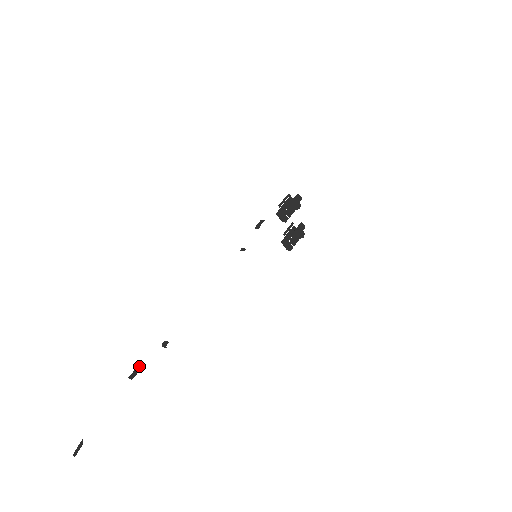
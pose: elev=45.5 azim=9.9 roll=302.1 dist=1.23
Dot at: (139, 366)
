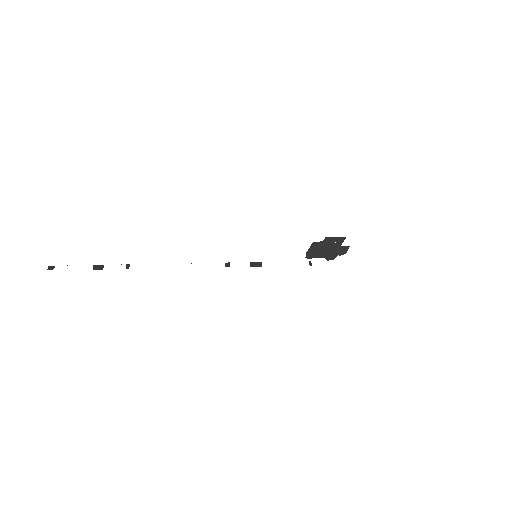
Dot at: occluded
